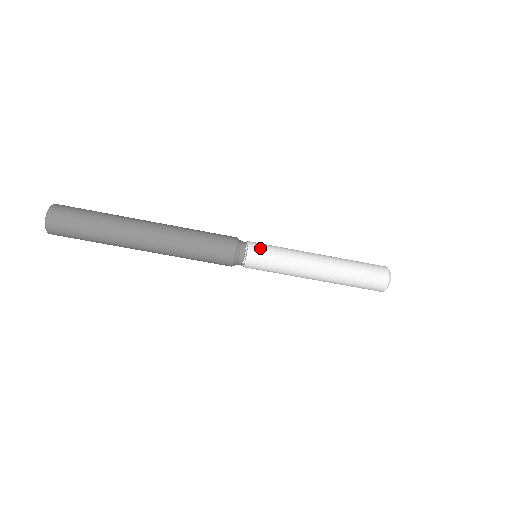
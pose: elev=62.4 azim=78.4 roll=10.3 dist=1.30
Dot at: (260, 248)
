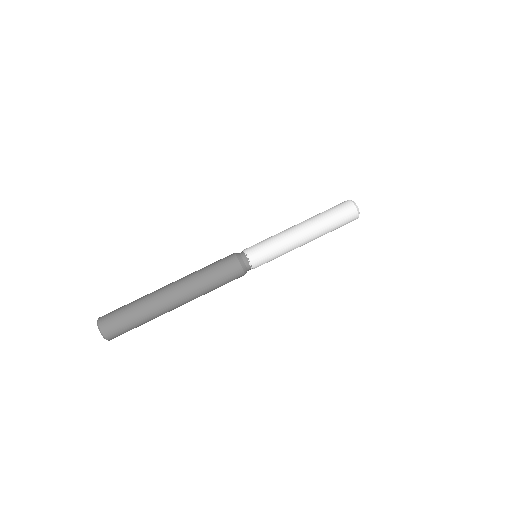
Dot at: (254, 248)
